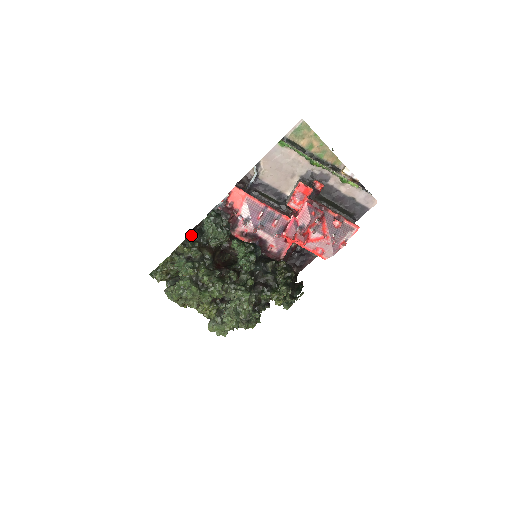
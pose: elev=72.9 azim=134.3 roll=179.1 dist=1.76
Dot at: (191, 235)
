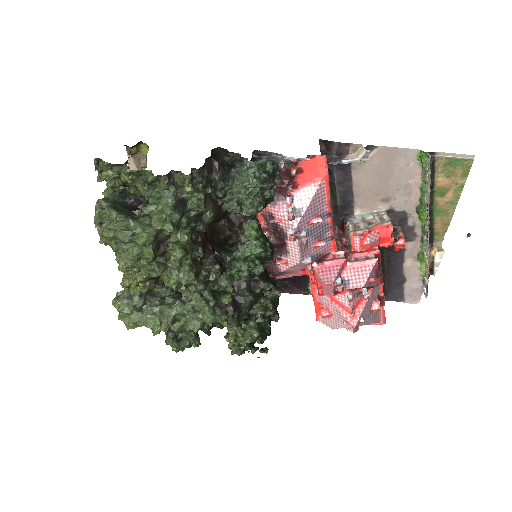
Dot at: (210, 163)
